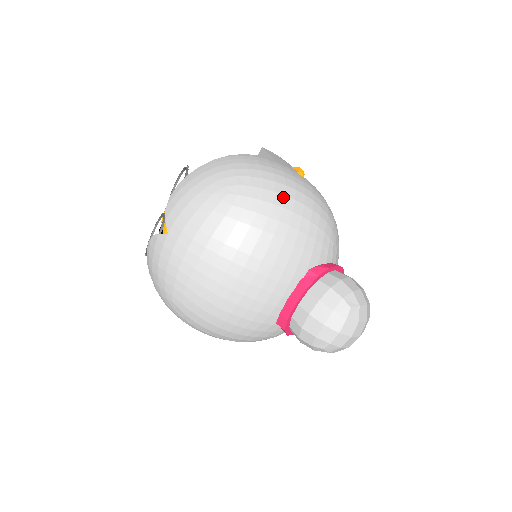
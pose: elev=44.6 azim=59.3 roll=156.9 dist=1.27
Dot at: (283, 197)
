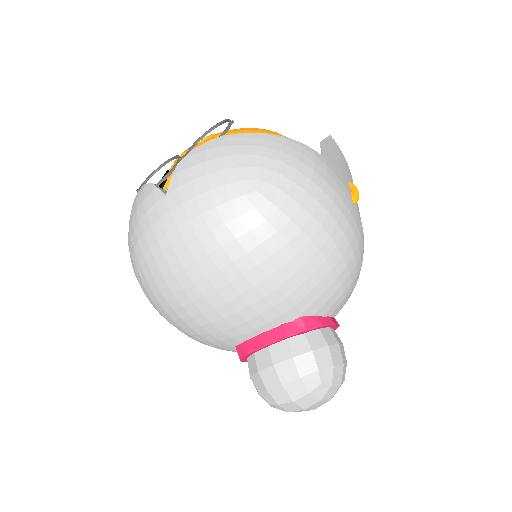
Dot at: (318, 227)
